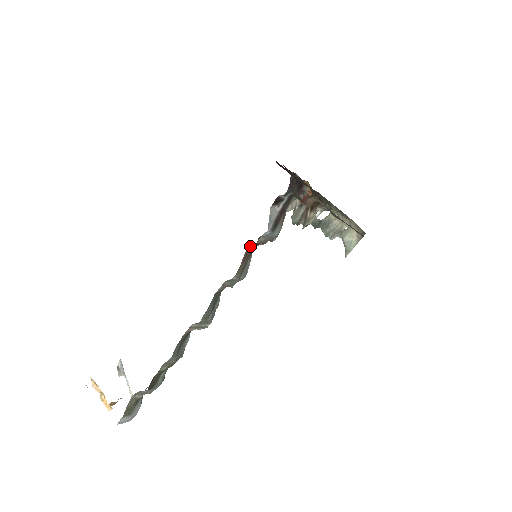
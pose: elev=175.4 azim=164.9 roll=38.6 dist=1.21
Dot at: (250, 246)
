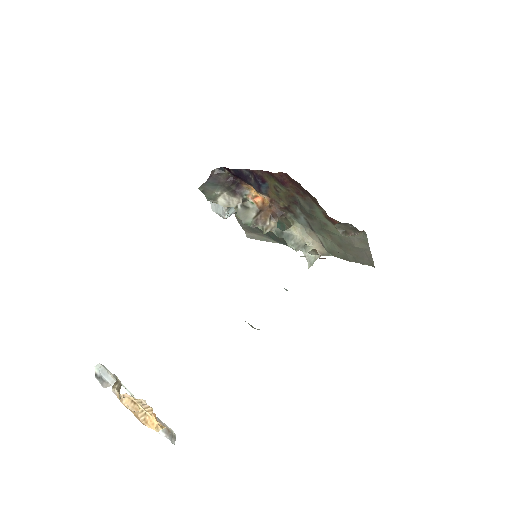
Dot at: occluded
